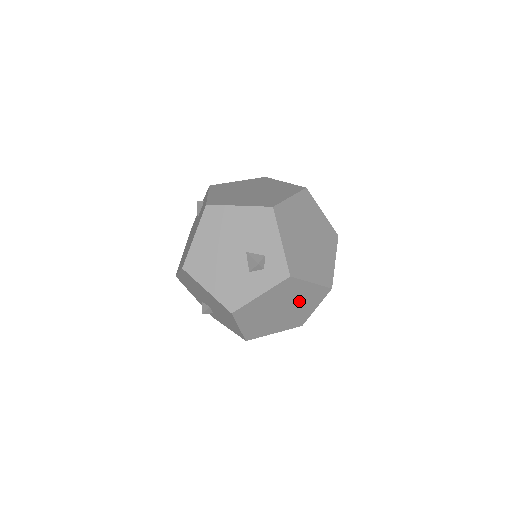
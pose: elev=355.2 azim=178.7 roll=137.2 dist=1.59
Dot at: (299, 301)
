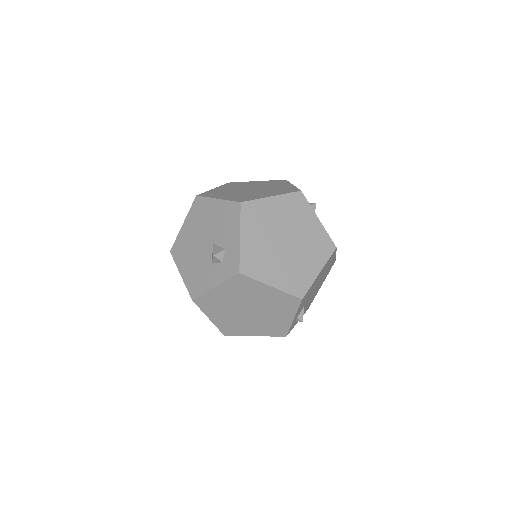
Dot at: (266, 305)
